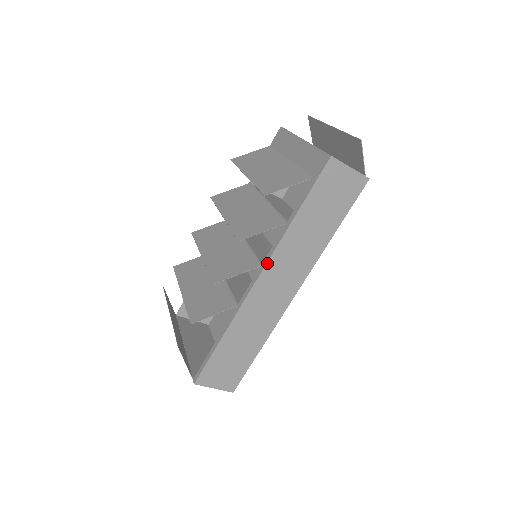
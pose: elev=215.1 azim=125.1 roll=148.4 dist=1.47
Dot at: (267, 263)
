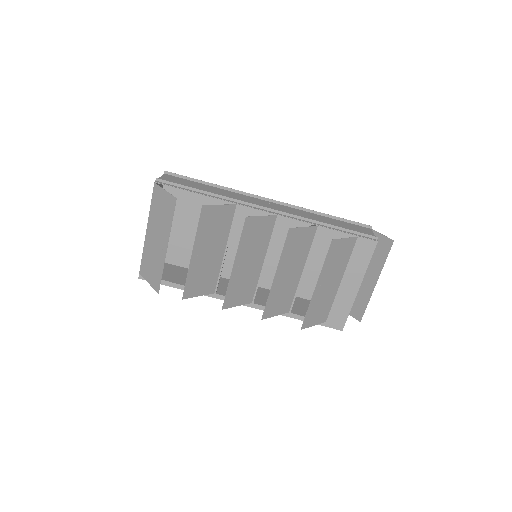
Dot at: (256, 308)
